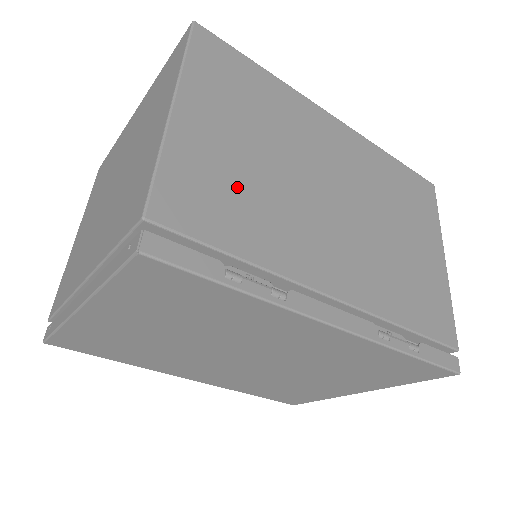
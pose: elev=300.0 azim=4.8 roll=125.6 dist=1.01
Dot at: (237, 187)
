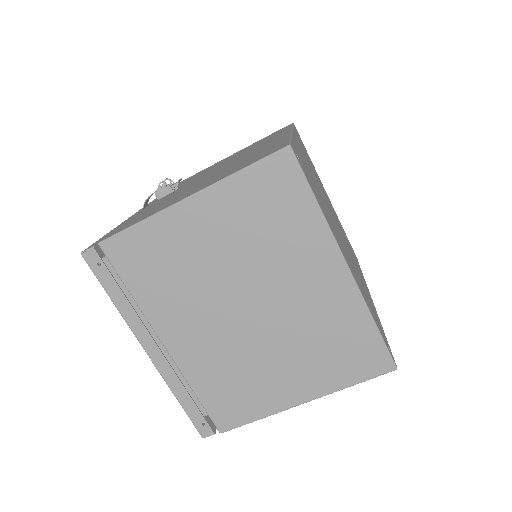
Dot at: occluded
